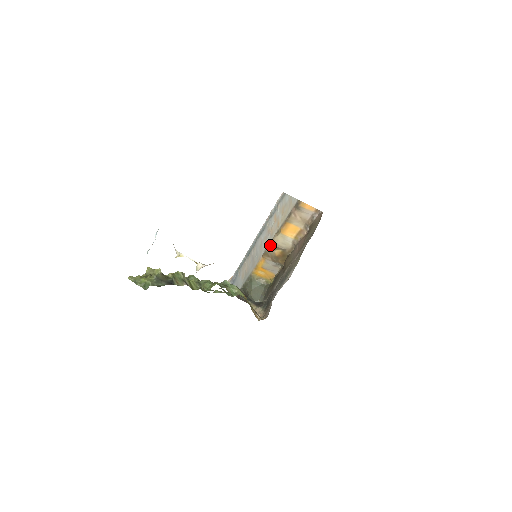
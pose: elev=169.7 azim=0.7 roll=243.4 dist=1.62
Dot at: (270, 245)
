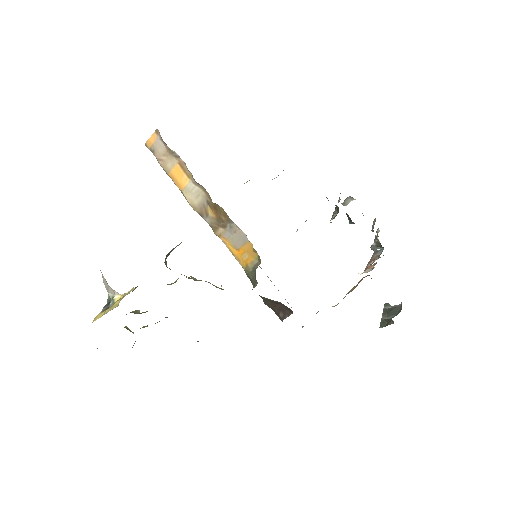
Dot at: occluded
